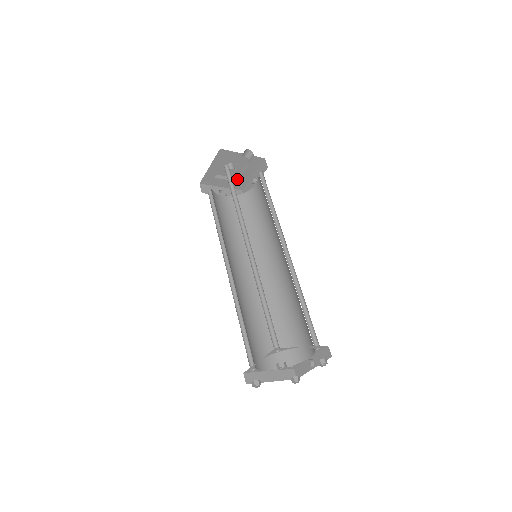
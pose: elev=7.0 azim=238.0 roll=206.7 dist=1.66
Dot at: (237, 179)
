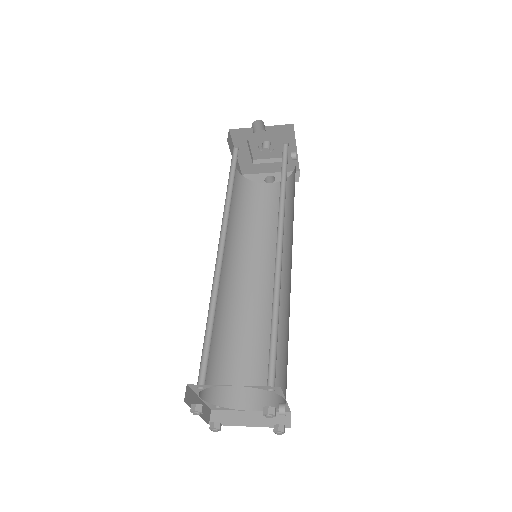
Dot at: occluded
